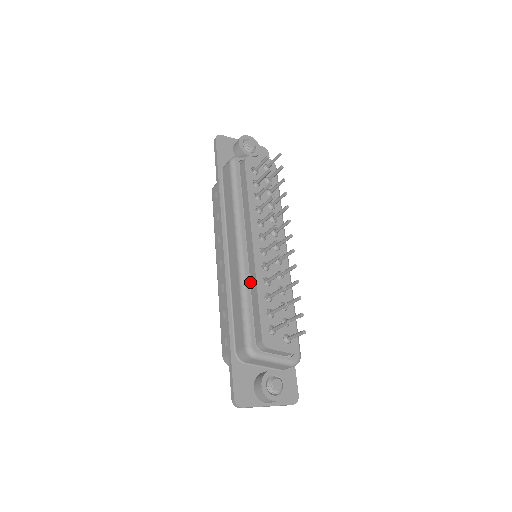
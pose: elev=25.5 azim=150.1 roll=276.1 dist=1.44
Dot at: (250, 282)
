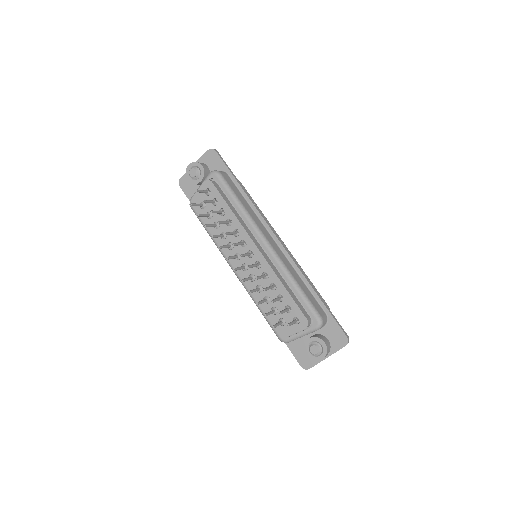
Dot at: occluded
